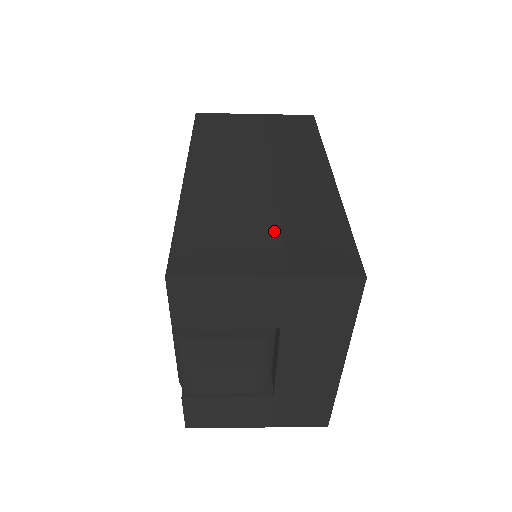
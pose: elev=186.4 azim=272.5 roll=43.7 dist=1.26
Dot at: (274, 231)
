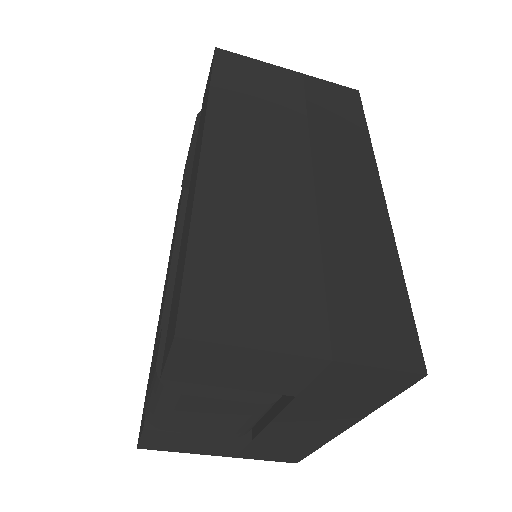
Dot at: (317, 276)
